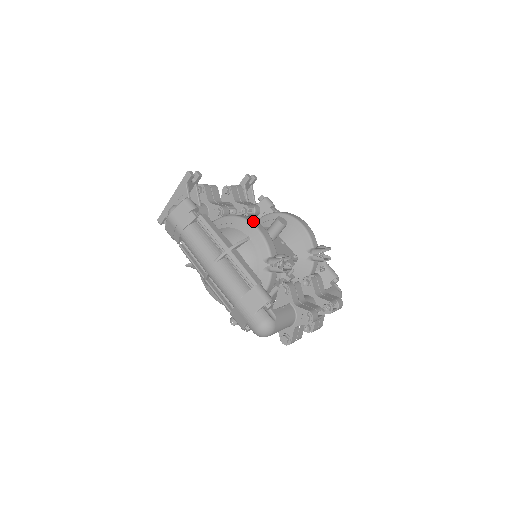
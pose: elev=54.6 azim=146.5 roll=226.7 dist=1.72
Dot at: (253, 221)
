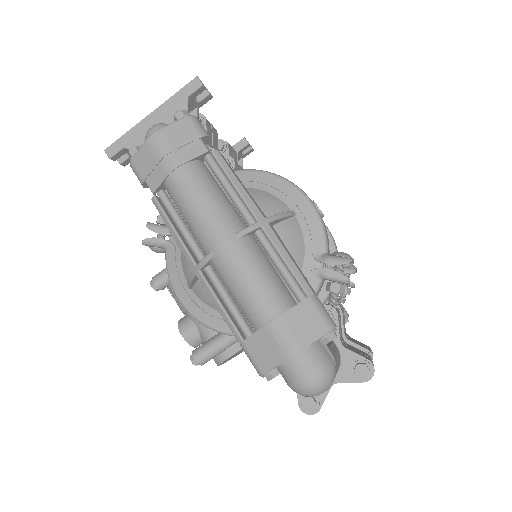
Dot at: occluded
